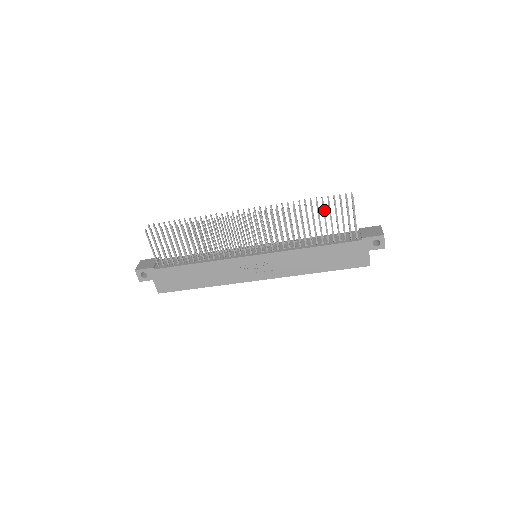
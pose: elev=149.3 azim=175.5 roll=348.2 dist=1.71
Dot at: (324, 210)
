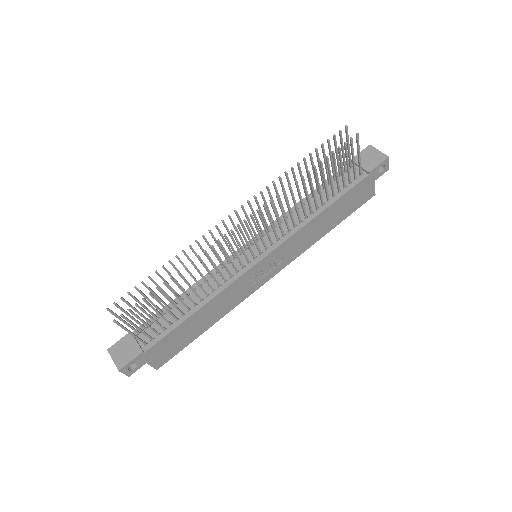
Dot at: (329, 165)
